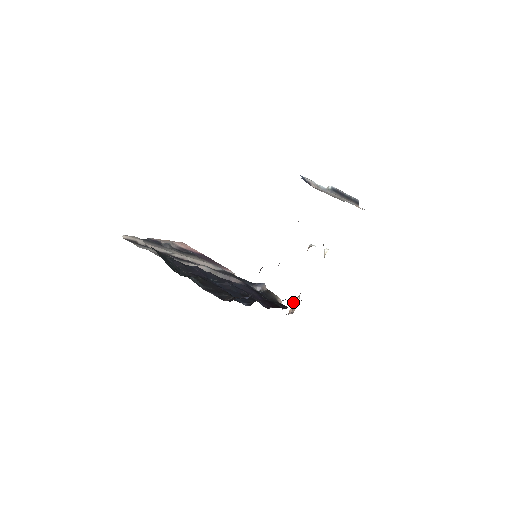
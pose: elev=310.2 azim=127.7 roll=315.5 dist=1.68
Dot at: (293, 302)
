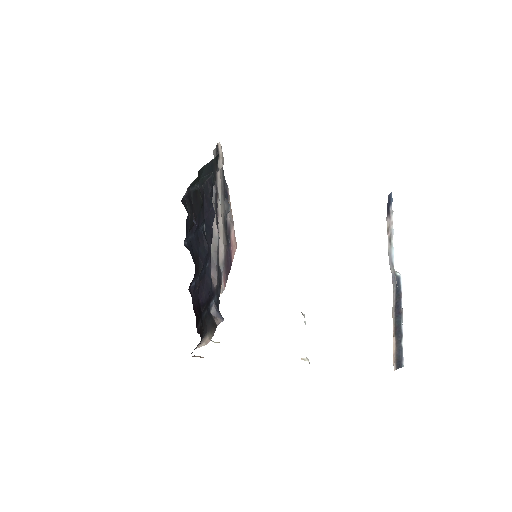
Dot at: occluded
